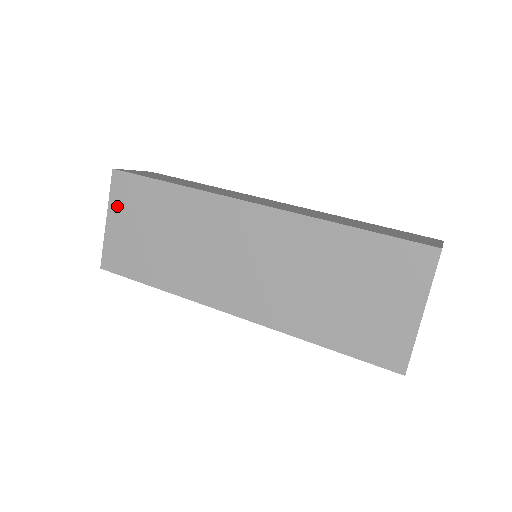
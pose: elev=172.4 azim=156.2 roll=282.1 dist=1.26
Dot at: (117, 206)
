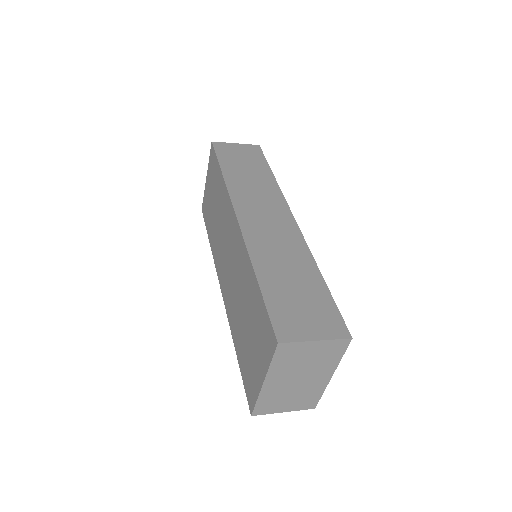
Dot at: (209, 171)
